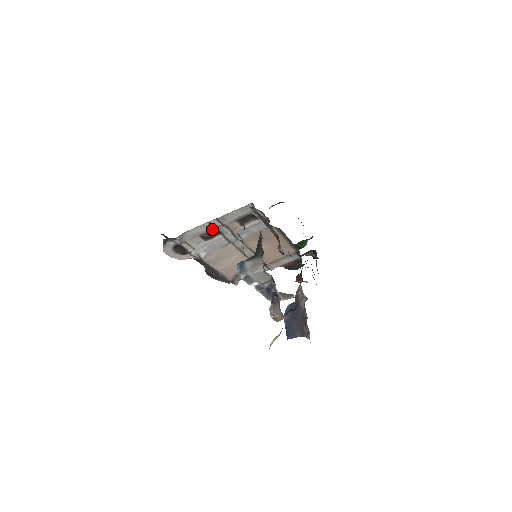
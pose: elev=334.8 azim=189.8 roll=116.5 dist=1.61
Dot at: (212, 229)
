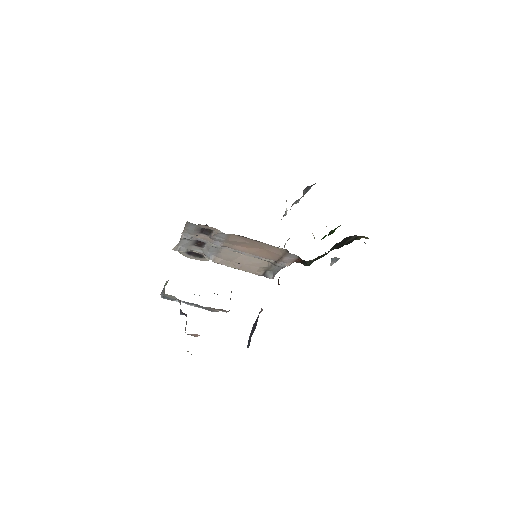
Dot at: (193, 240)
